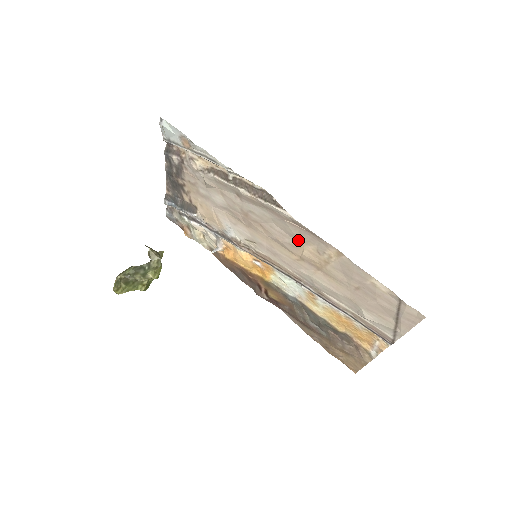
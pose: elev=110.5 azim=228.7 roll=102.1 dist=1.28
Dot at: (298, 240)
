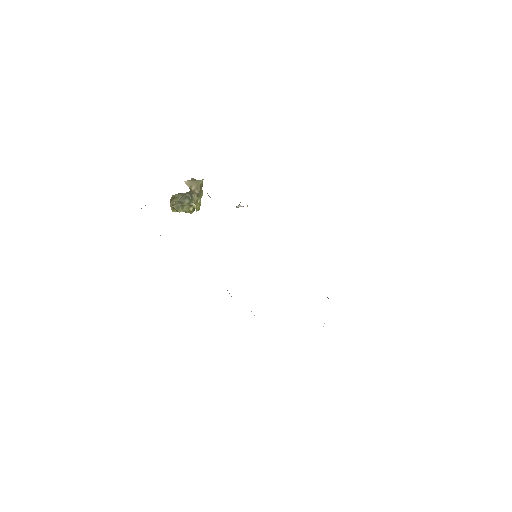
Dot at: occluded
